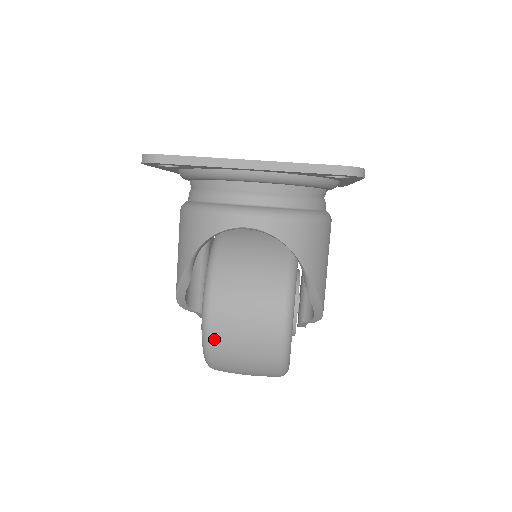
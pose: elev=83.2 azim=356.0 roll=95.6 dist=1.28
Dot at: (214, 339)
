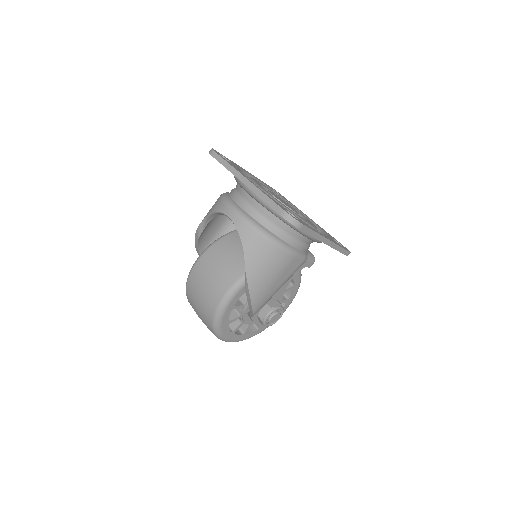
Dot at: (191, 278)
